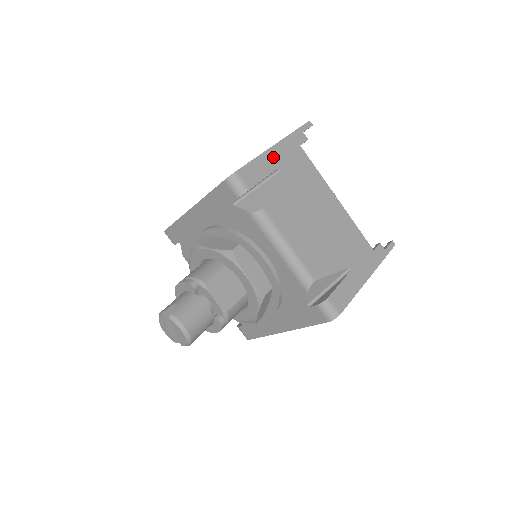
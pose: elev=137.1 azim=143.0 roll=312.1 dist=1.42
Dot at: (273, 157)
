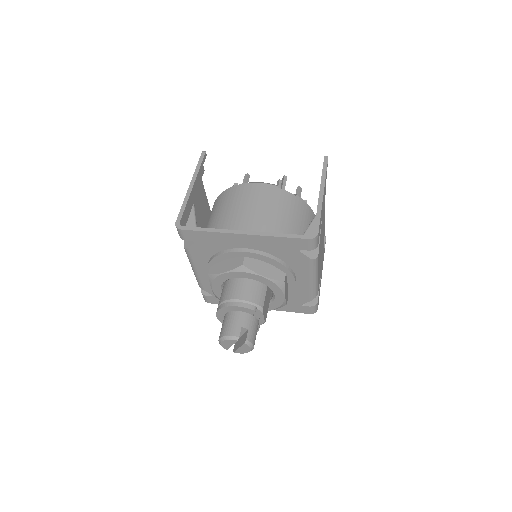
Dot at: occluded
